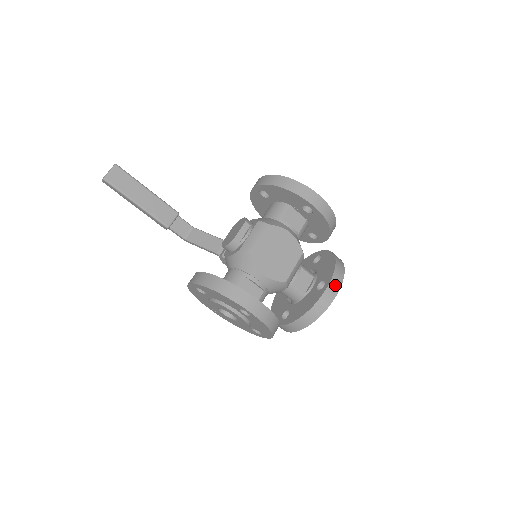
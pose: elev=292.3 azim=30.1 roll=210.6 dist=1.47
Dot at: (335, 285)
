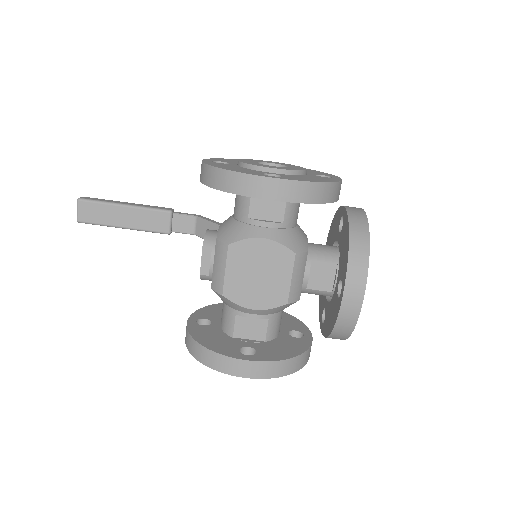
Dot at: (354, 290)
